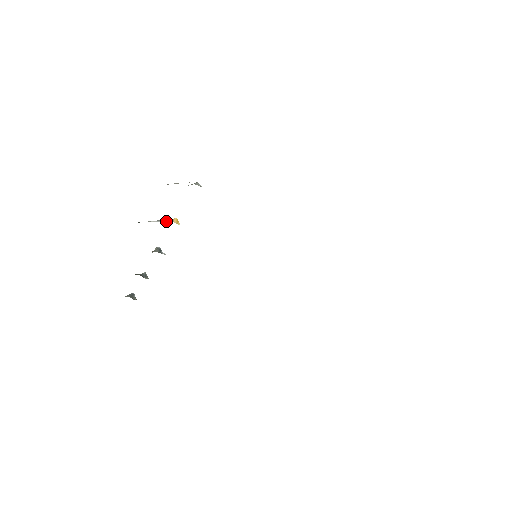
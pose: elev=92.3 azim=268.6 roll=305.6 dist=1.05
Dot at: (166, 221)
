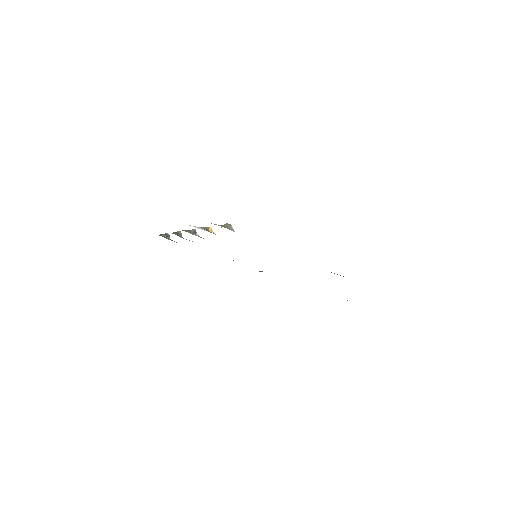
Dot at: (205, 230)
